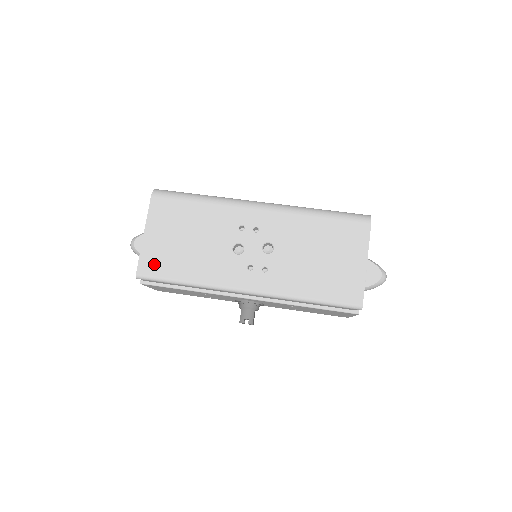
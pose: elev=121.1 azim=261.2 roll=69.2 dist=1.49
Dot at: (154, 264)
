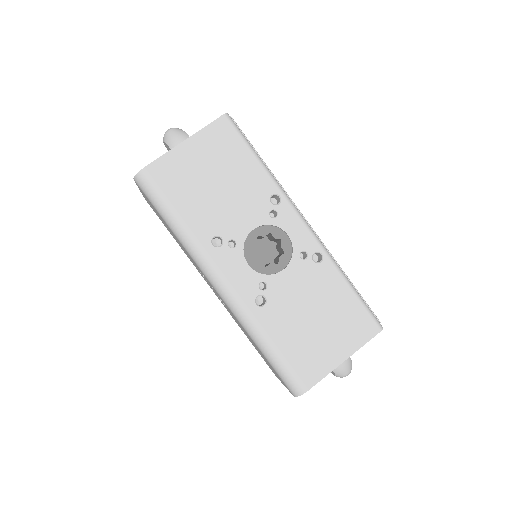
Dot at: occluded
